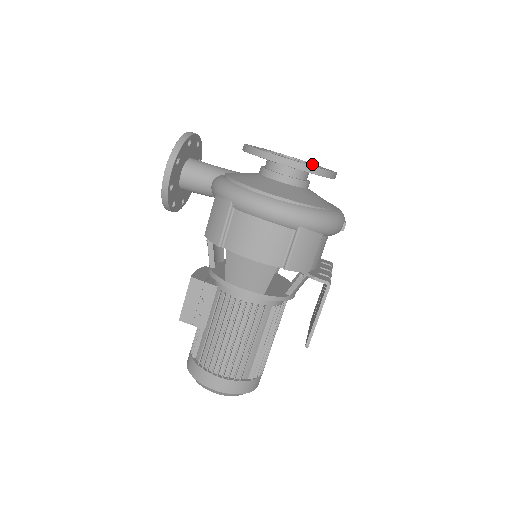
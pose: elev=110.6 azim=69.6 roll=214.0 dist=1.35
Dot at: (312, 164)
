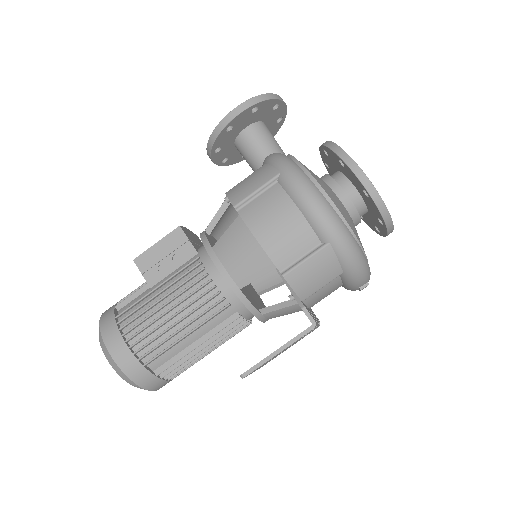
Dot at: occluded
